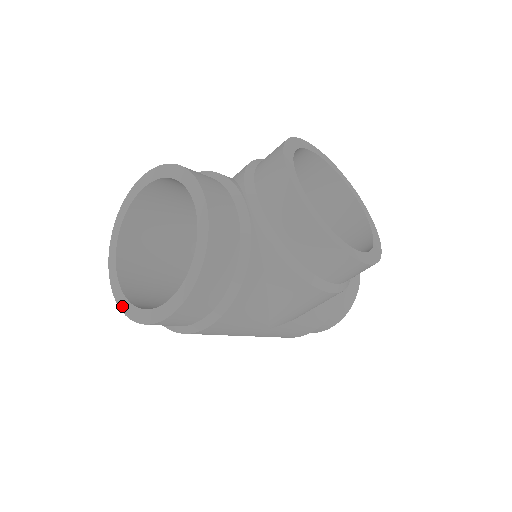
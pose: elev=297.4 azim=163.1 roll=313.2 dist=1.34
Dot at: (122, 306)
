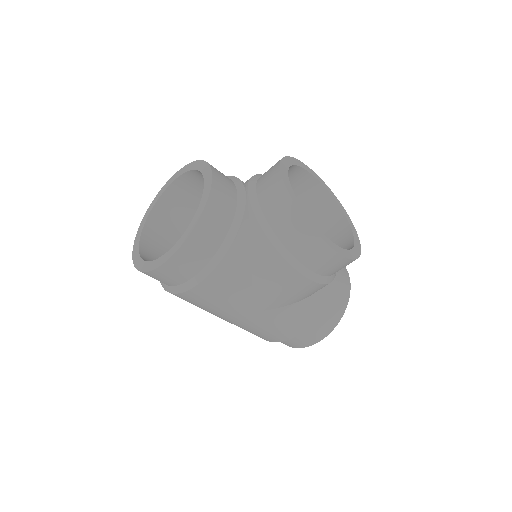
Dot at: (136, 263)
